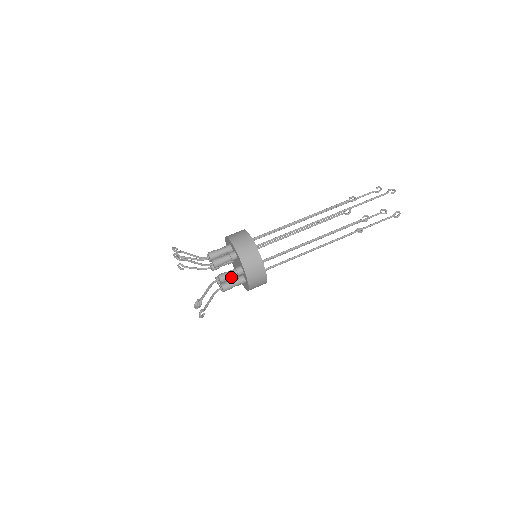
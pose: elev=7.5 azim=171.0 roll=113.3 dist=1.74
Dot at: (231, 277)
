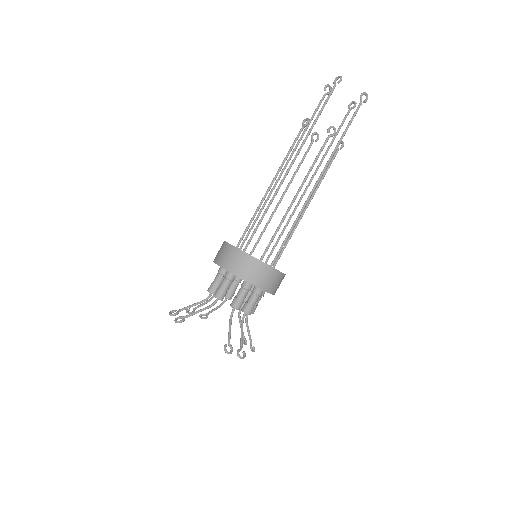
Dot at: (243, 298)
